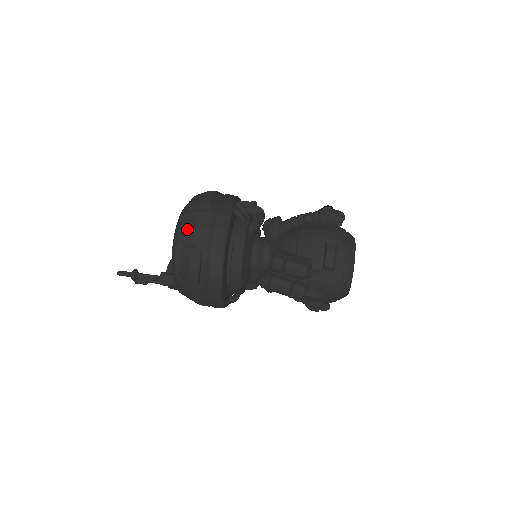
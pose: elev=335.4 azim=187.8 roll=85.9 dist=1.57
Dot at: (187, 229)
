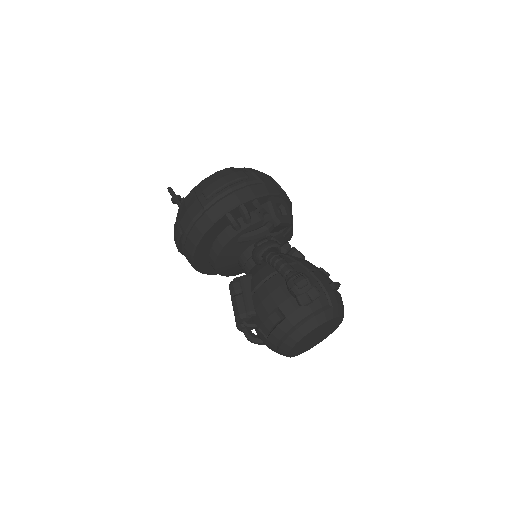
Dot at: (184, 207)
